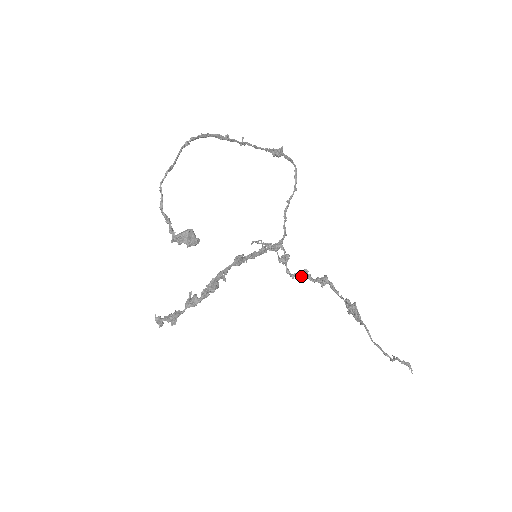
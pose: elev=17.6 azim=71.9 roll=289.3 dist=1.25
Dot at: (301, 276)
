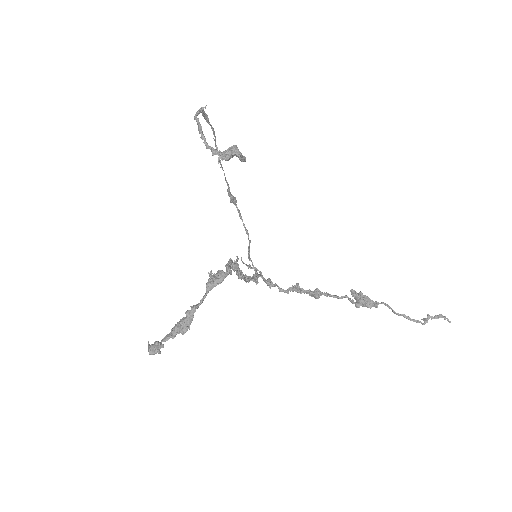
Dot at: (296, 288)
